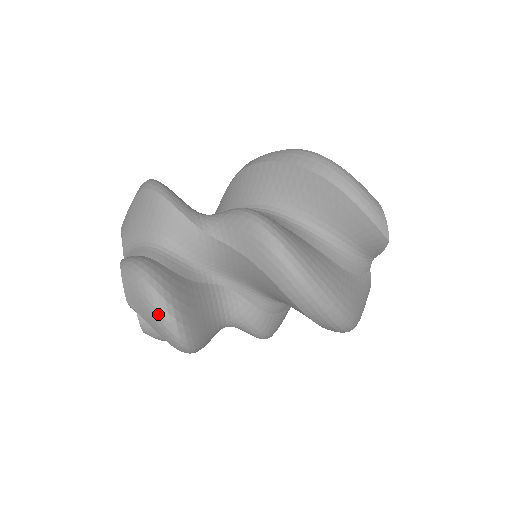
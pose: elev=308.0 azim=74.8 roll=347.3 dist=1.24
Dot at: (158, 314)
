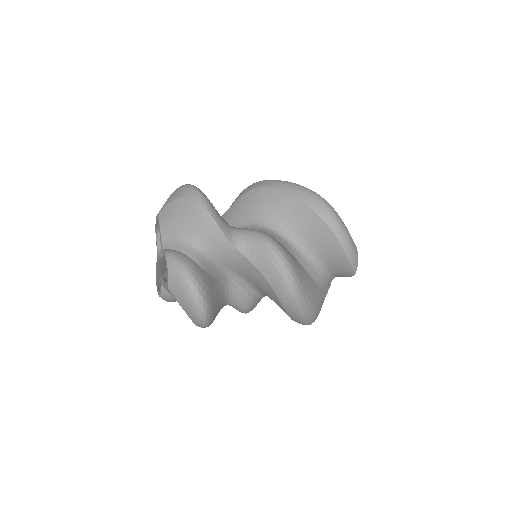
Dot at: (178, 188)
